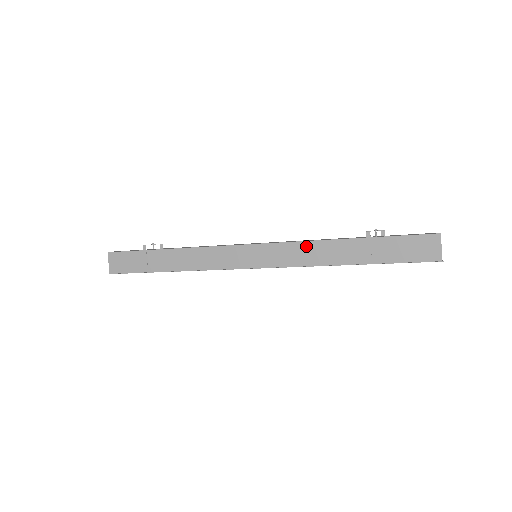
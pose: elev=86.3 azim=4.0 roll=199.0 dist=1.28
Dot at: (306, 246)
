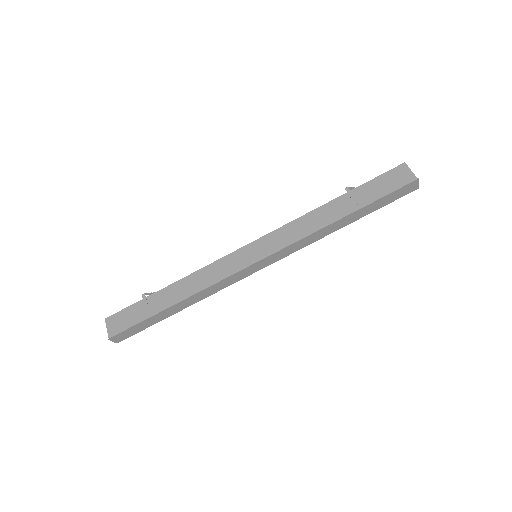
Dot at: (298, 222)
